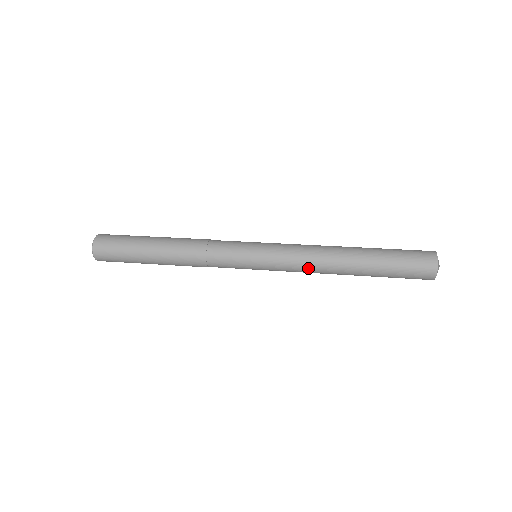
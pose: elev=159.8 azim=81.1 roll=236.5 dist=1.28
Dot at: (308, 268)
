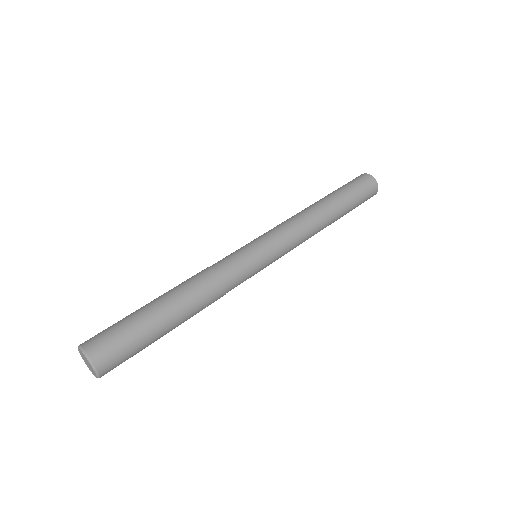
Dot at: occluded
